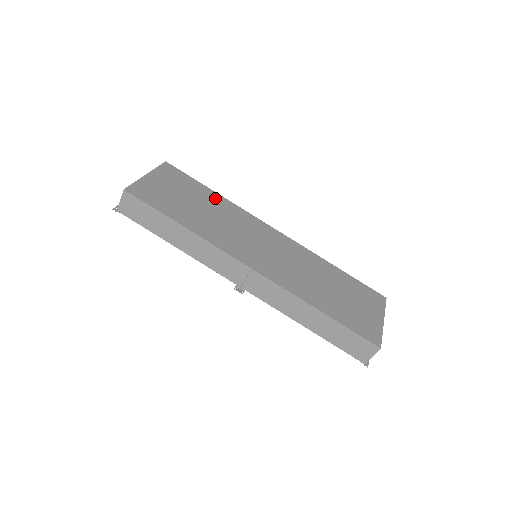
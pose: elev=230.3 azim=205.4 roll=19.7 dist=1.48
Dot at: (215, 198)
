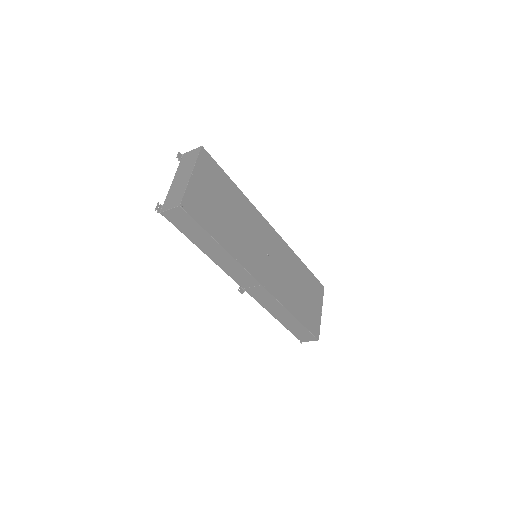
Dot at: (237, 196)
